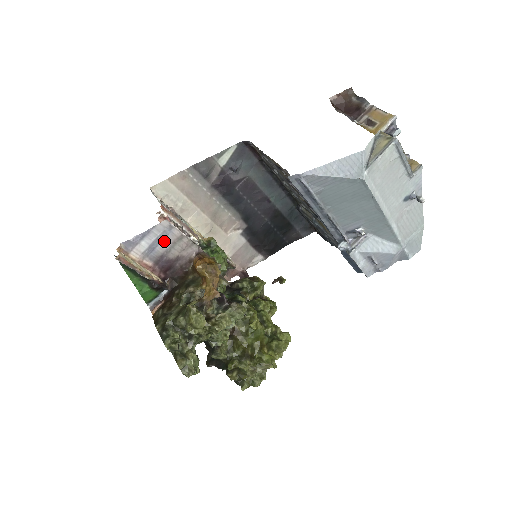
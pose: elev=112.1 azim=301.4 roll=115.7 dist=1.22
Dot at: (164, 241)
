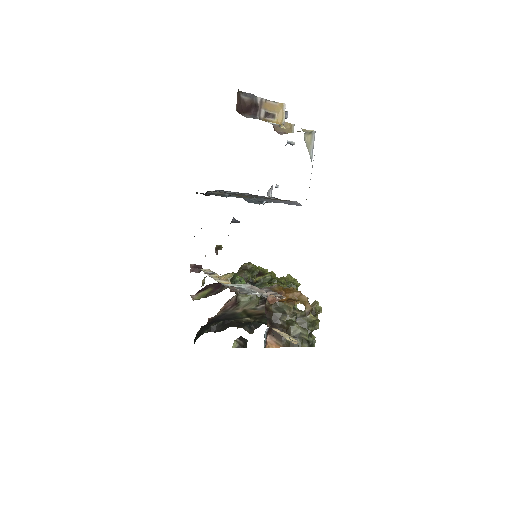
Dot at: occluded
